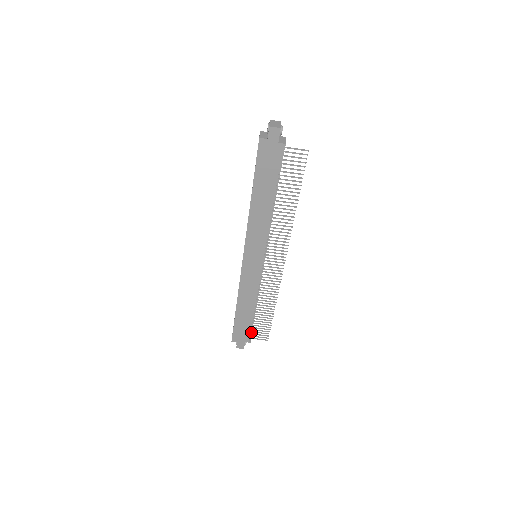
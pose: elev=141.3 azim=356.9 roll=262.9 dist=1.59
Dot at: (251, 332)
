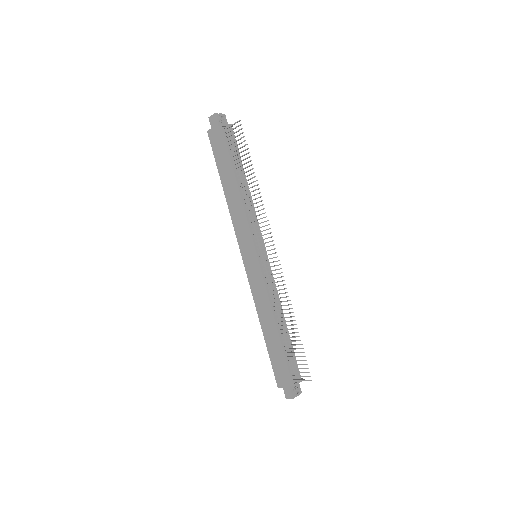
Dot at: (294, 371)
